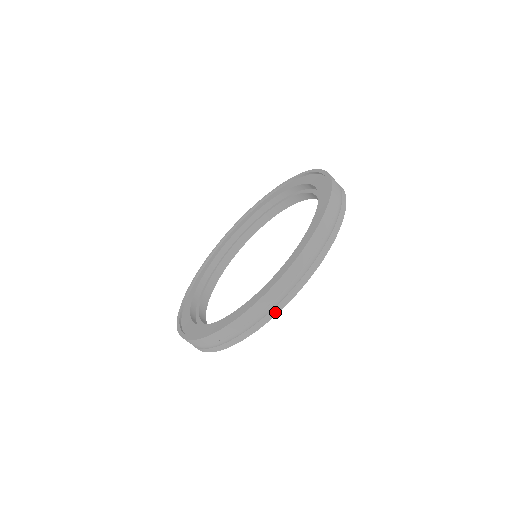
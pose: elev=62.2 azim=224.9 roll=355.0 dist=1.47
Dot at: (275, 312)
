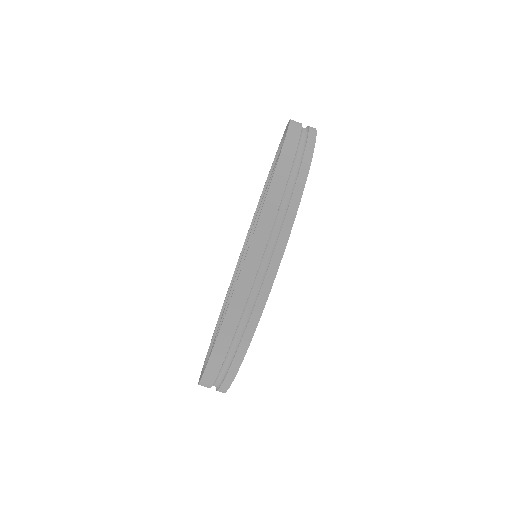
Dot at: (306, 167)
